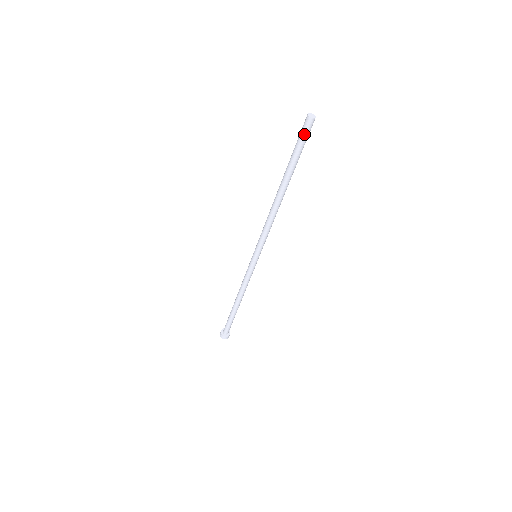
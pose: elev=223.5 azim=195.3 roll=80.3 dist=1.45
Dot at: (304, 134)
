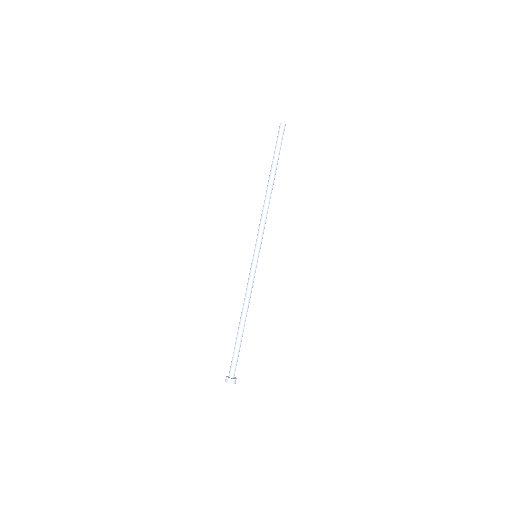
Dot at: (280, 135)
